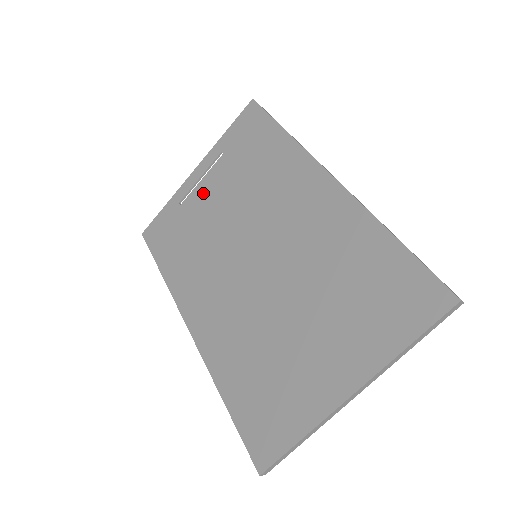
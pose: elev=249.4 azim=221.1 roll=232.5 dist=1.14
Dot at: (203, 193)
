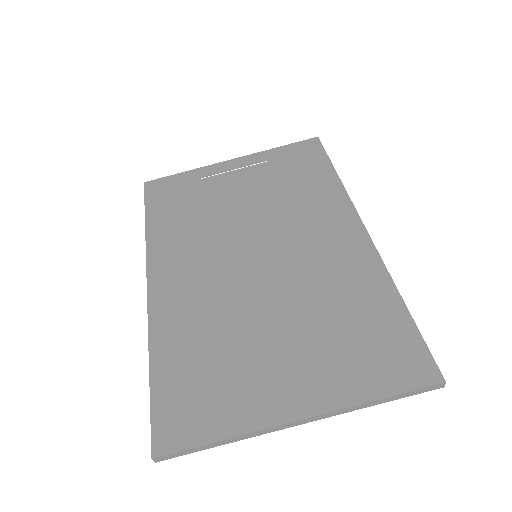
Dot at: (230, 181)
